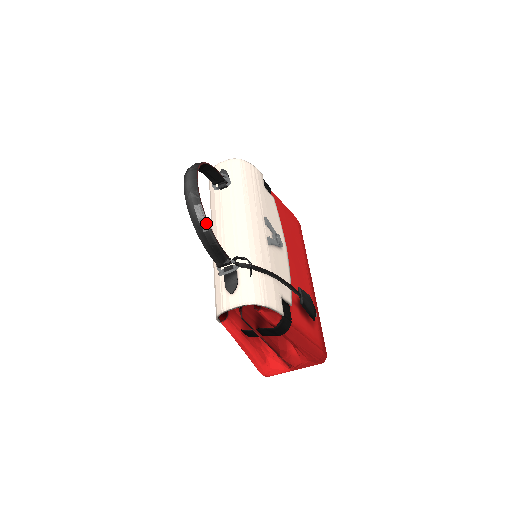
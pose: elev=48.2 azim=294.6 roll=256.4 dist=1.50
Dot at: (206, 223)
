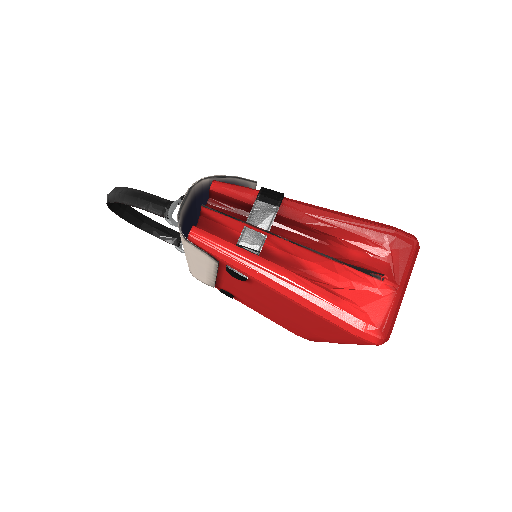
Dot at: (124, 189)
